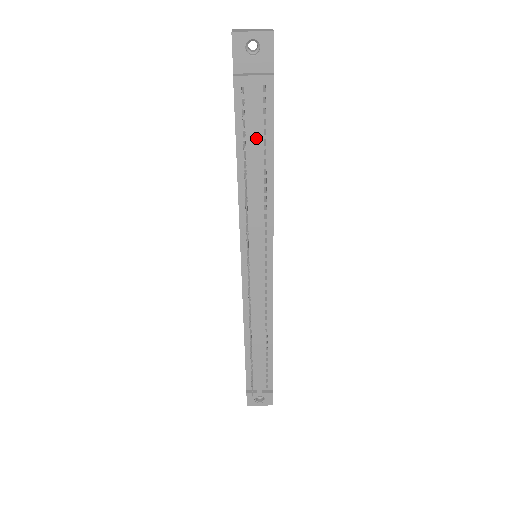
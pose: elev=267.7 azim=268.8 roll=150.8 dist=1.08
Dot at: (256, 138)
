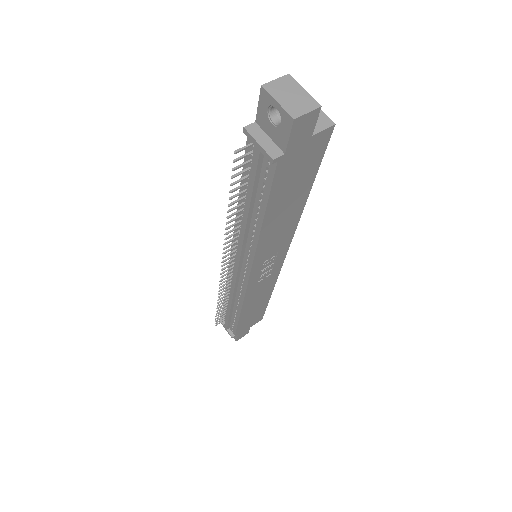
Dot at: (251, 190)
